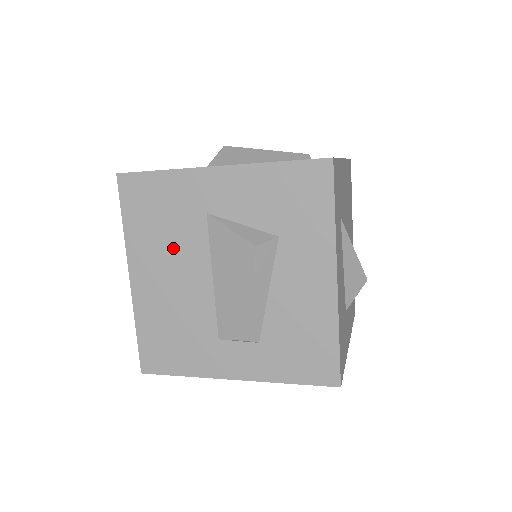
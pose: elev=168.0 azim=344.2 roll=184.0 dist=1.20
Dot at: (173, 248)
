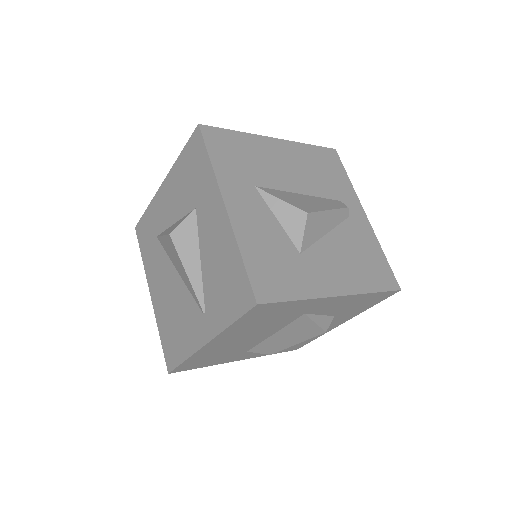
Dot at: (260, 329)
